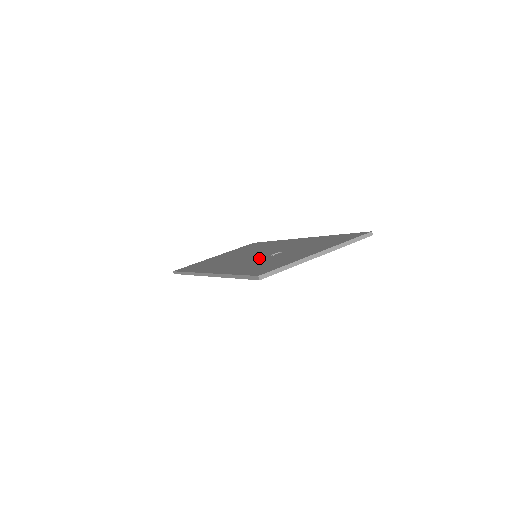
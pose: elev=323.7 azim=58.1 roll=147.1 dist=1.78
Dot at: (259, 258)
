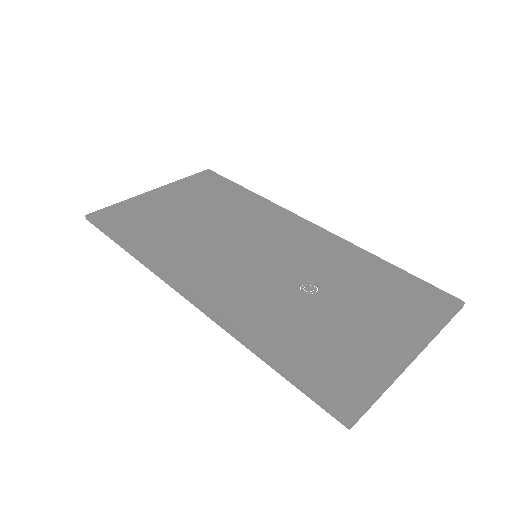
Dot at: (281, 288)
